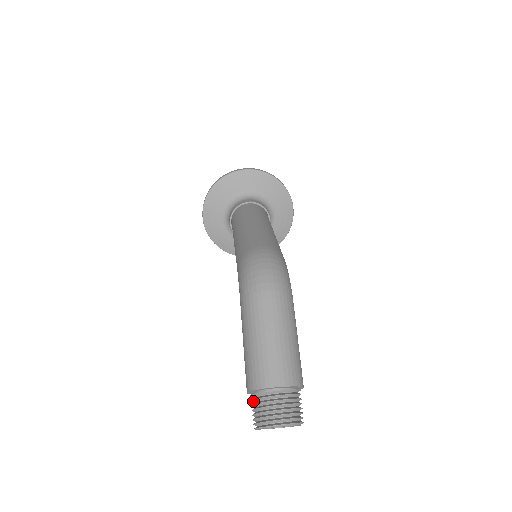
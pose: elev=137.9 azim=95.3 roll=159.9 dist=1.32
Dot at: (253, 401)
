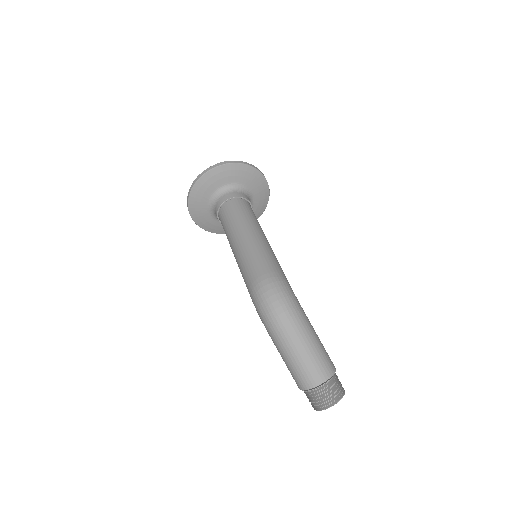
Dot at: (306, 394)
